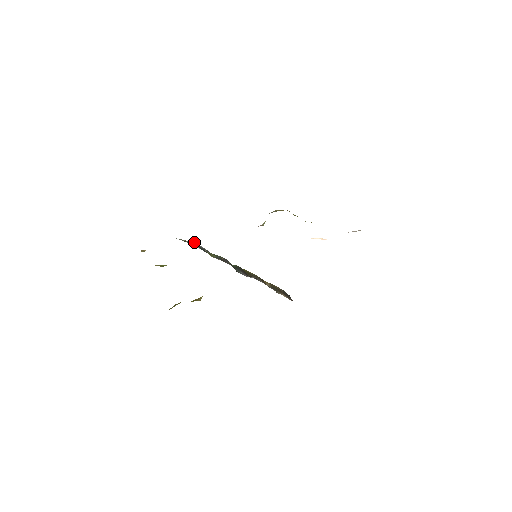
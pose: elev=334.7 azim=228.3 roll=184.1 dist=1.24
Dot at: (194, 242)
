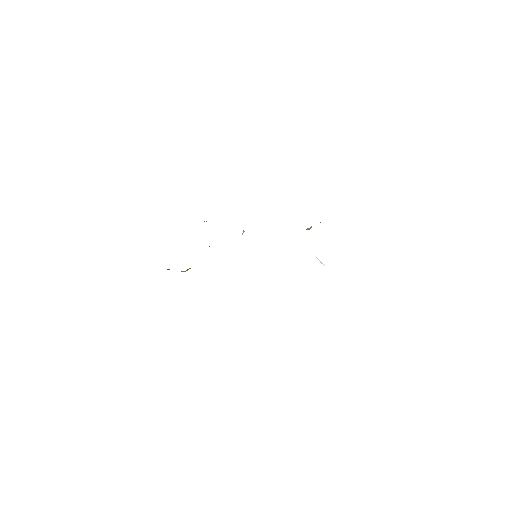
Dot at: occluded
